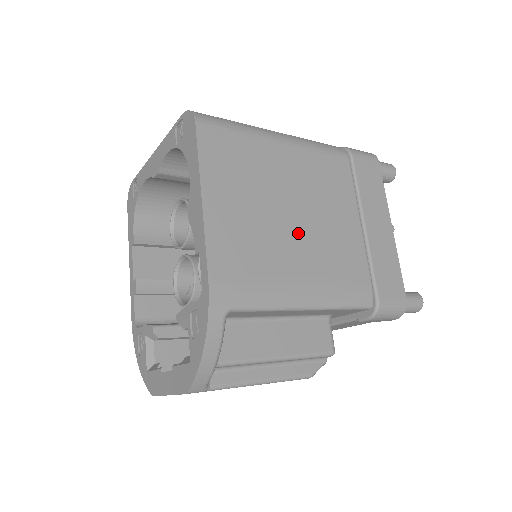
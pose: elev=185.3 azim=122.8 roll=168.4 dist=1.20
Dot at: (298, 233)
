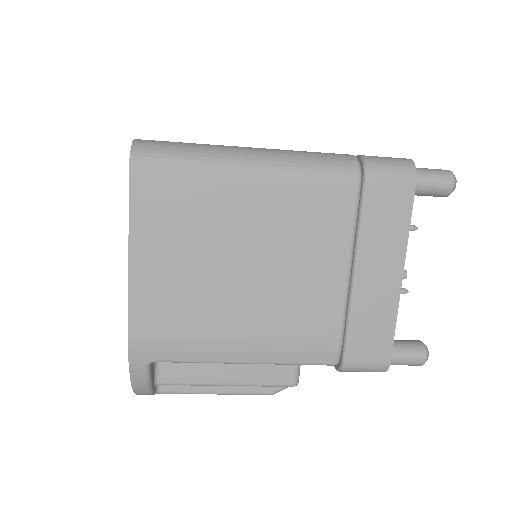
Dot at: (246, 289)
